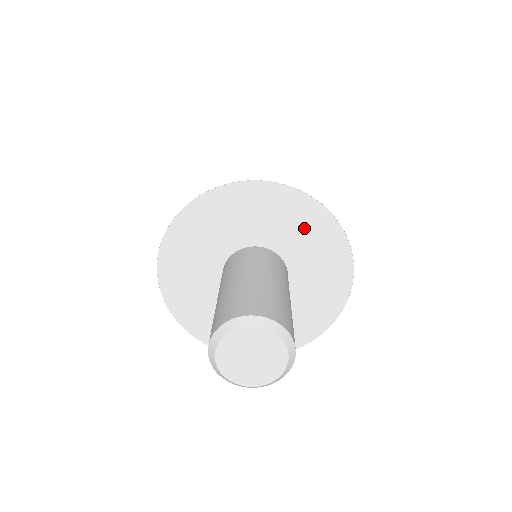
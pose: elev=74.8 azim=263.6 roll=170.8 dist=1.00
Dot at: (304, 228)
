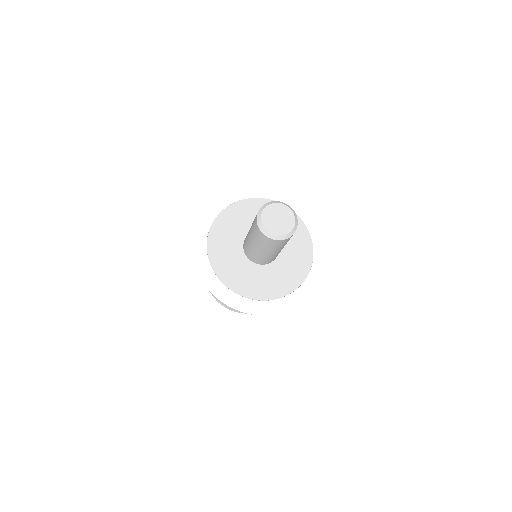
Dot at: (298, 243)
